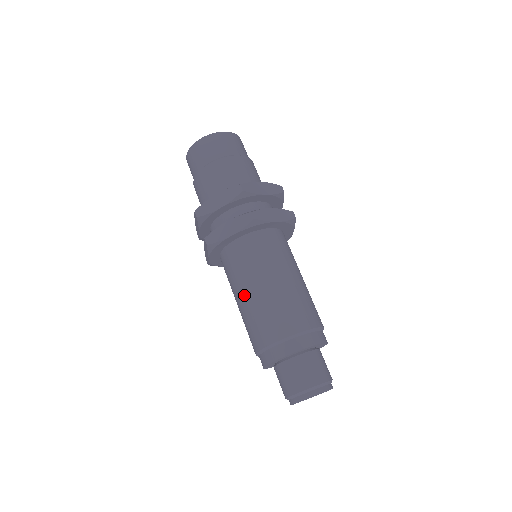
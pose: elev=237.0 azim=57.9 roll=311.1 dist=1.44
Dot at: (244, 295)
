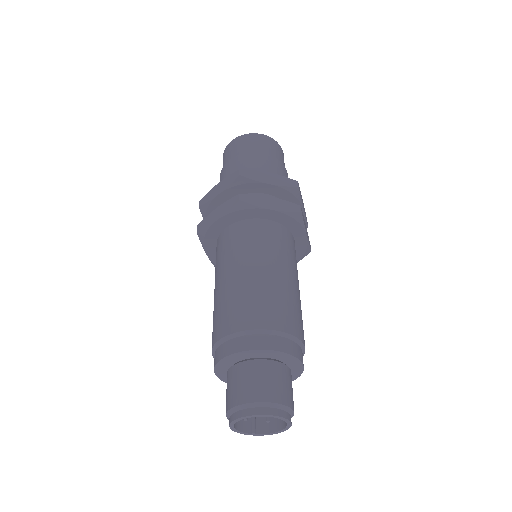
Dot at: (250, 269)
